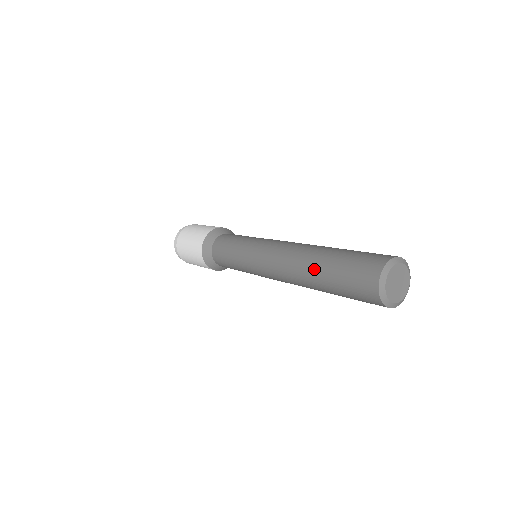
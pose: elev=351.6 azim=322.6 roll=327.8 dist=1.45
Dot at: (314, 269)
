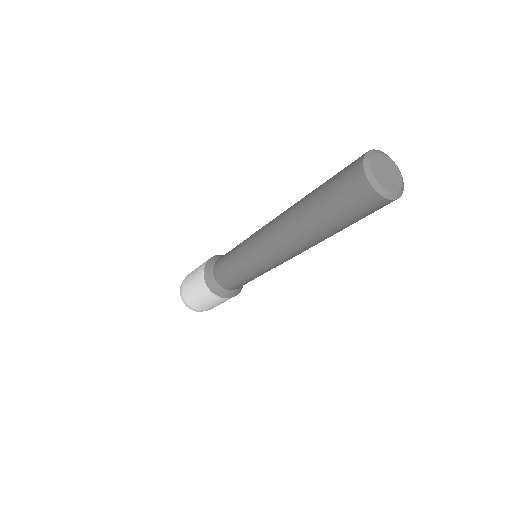
Dot at: (312, 226)
